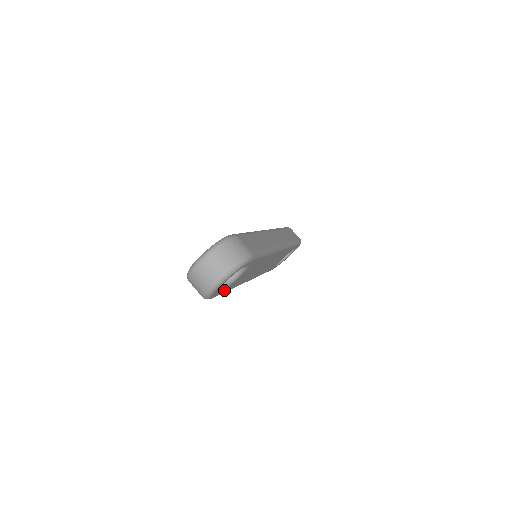
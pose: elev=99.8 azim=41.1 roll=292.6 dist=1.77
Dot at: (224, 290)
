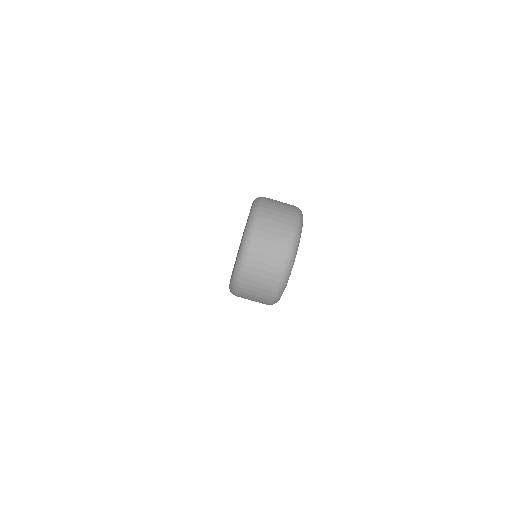
Dot at: occluded
